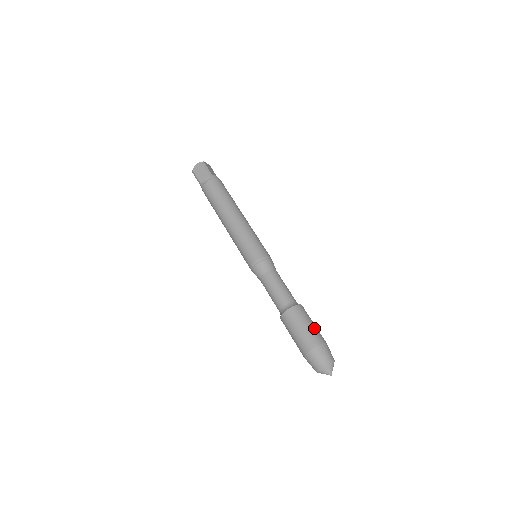
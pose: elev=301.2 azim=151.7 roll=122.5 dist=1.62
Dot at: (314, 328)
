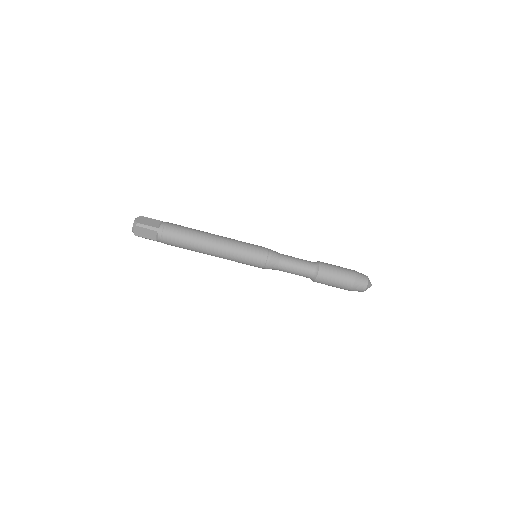
Dot at: (342, 272)
